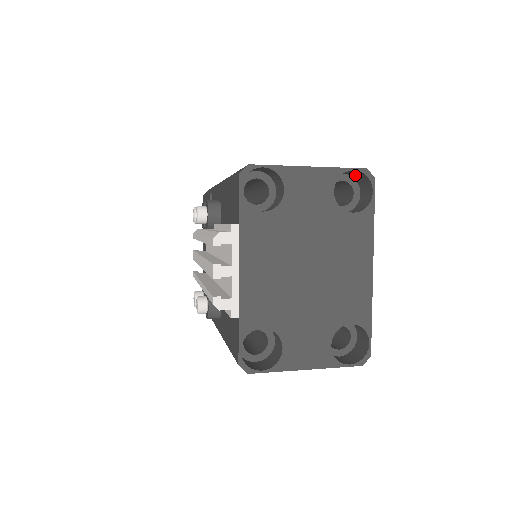
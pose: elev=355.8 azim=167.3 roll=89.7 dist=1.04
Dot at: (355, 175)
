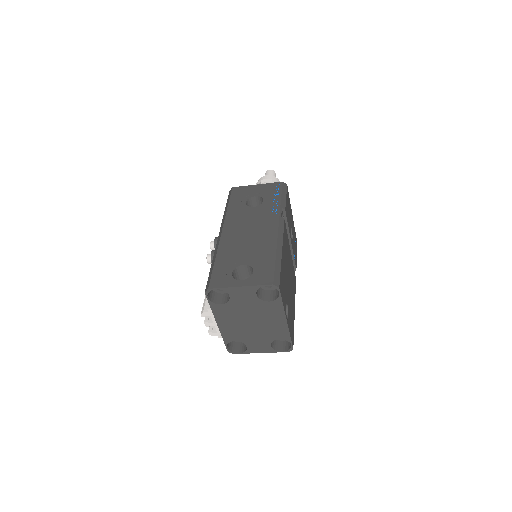
Dot at: (272, 279)
